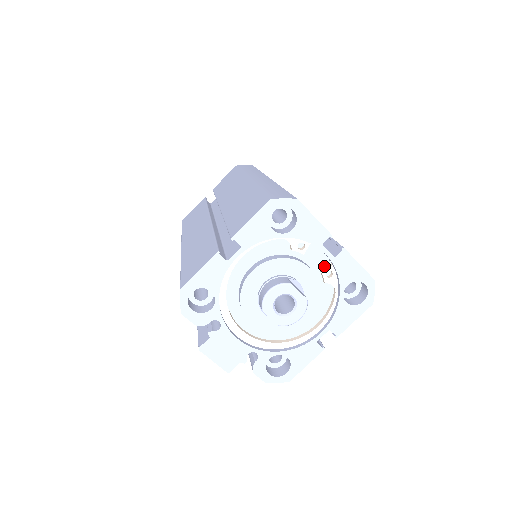
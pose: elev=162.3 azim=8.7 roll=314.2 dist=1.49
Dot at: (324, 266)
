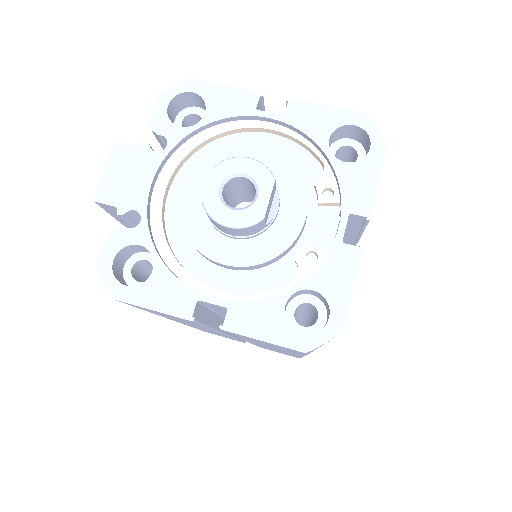
Dot at: (318, 248)
